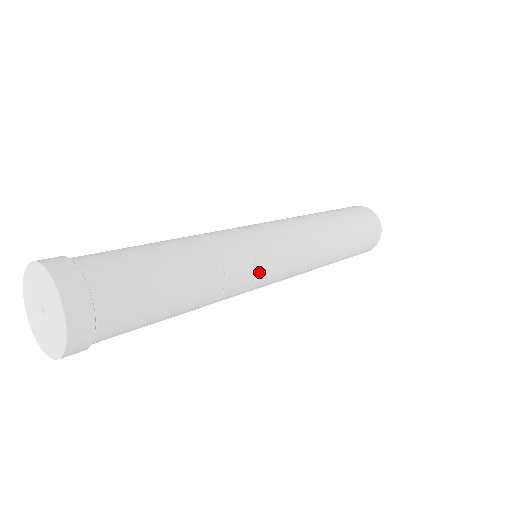
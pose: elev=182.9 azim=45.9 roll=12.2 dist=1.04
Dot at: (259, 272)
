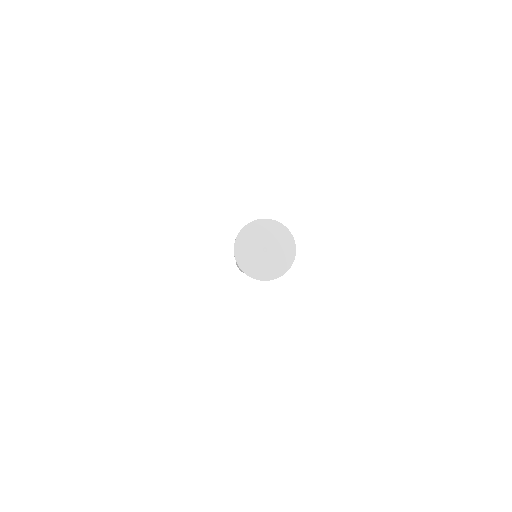
Dot at: occluded
